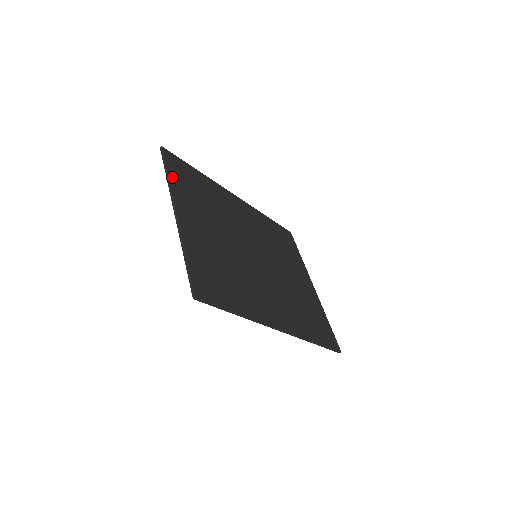
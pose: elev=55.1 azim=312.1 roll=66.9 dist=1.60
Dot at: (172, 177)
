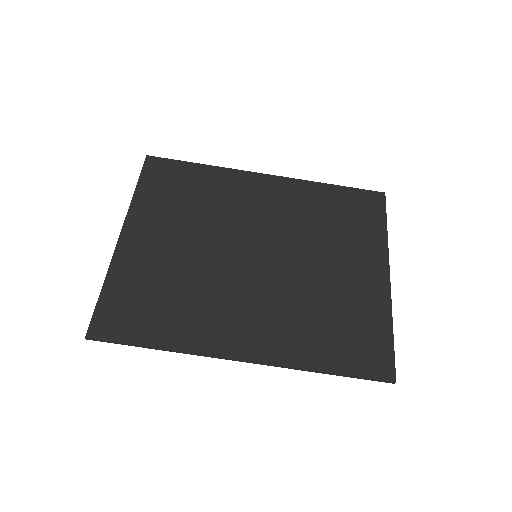
Dot at: (140, 191)
